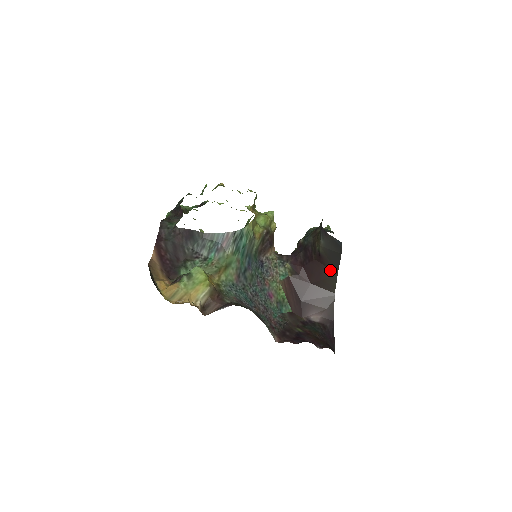
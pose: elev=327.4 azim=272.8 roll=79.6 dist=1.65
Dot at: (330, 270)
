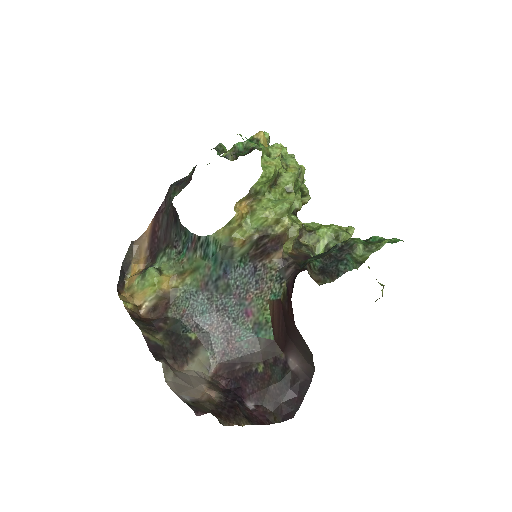
Dot at: occluded
